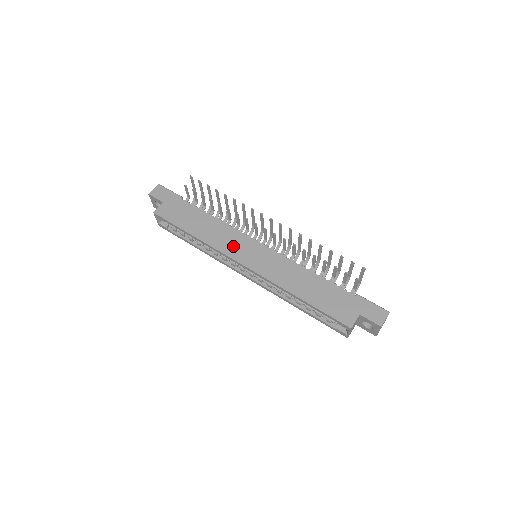
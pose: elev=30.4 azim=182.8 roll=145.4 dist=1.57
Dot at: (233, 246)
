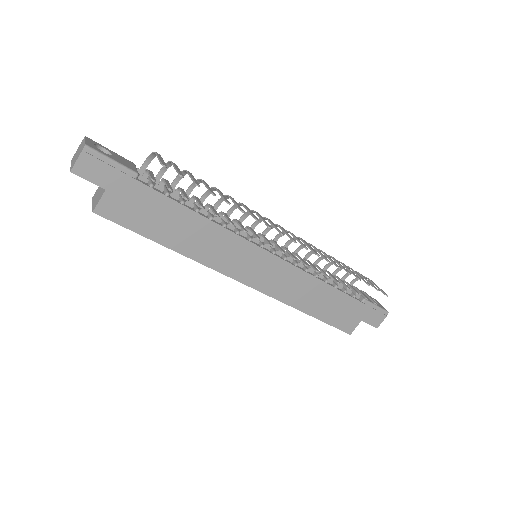
Dot at: (231, 260)
